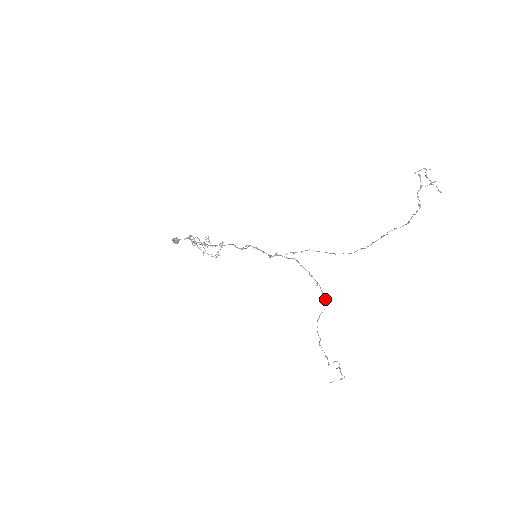
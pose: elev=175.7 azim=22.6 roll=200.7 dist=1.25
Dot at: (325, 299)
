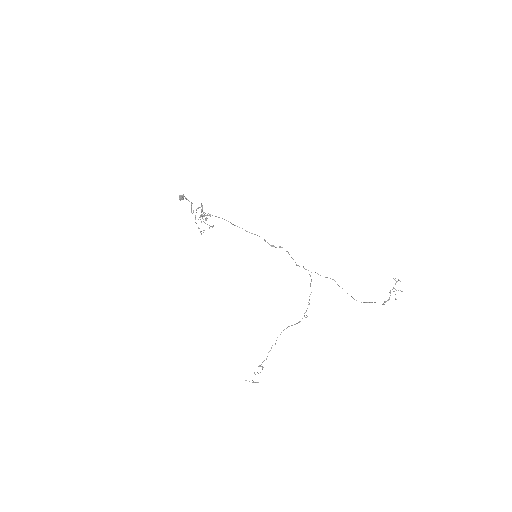
Dot at: occluded
